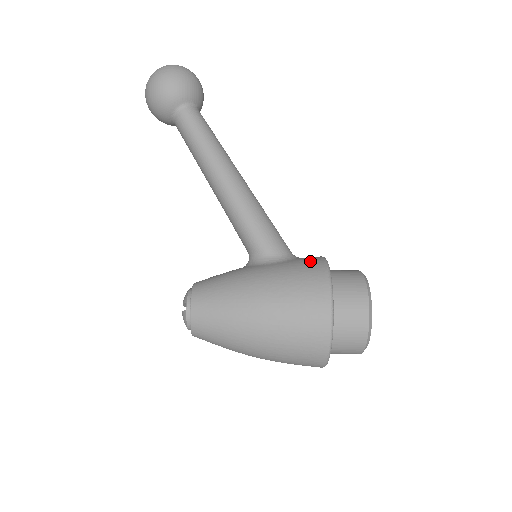
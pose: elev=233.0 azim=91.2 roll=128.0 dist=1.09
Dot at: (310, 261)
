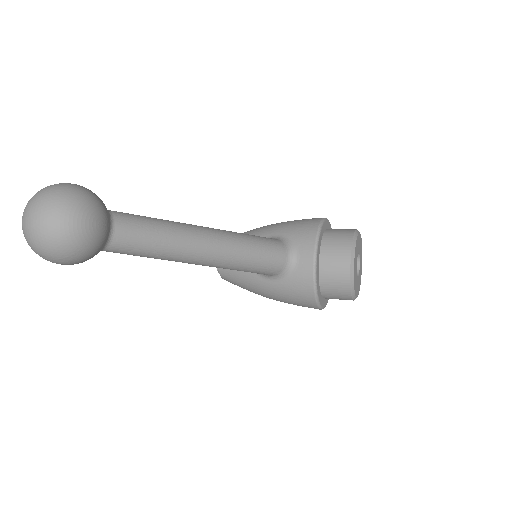
Dot at: (301, 288)
